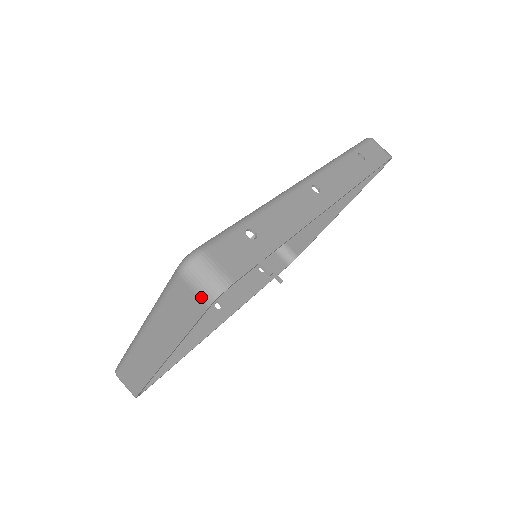
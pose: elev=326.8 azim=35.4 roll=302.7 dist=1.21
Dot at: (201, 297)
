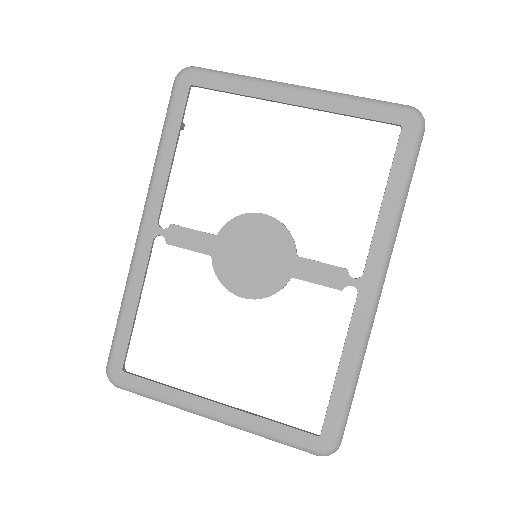
Dot at: occluded
